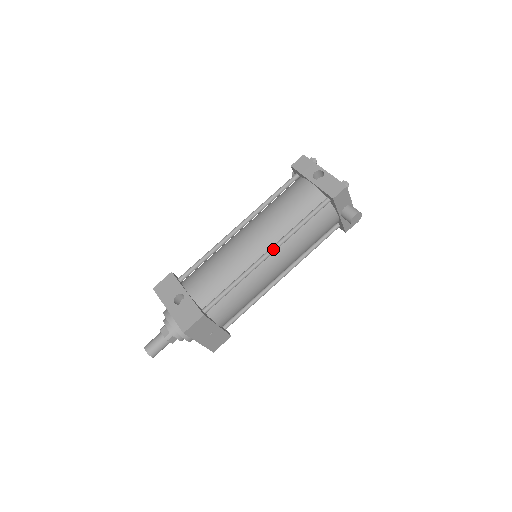
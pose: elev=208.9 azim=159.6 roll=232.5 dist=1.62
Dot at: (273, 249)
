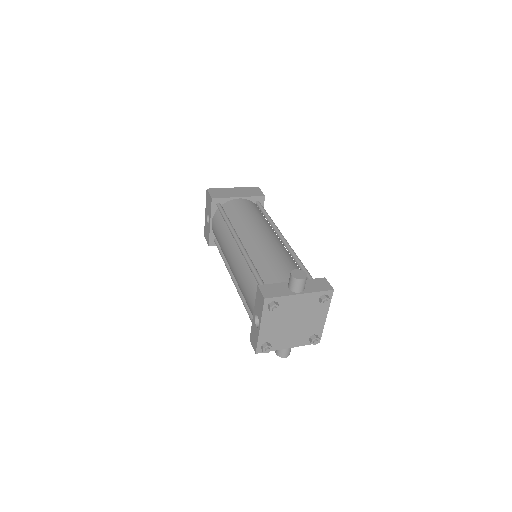
Dot at: (235, 285)
